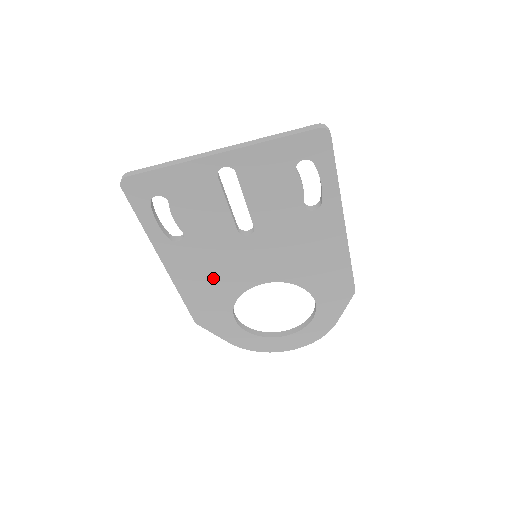
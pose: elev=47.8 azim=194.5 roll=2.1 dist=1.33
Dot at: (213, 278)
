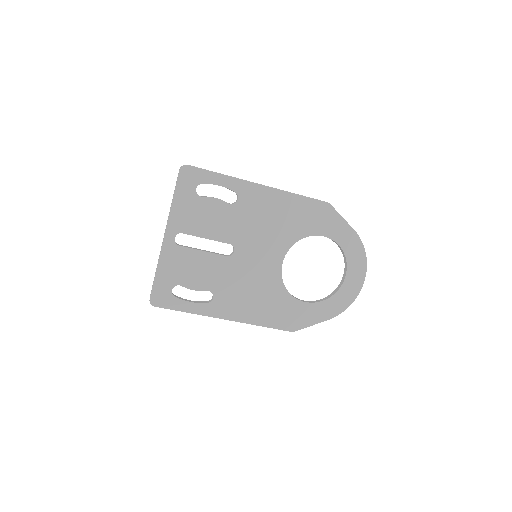
Dot at: (257, 295)
